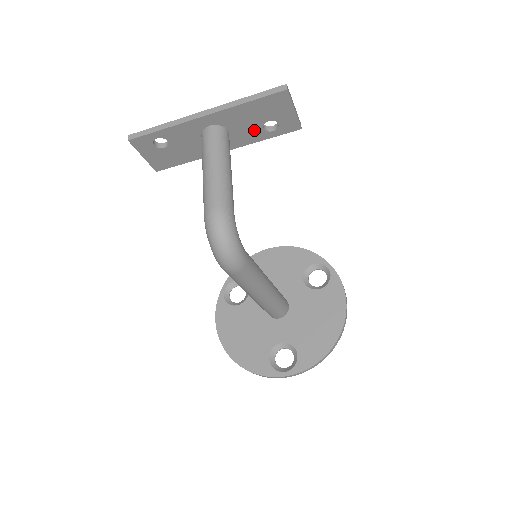
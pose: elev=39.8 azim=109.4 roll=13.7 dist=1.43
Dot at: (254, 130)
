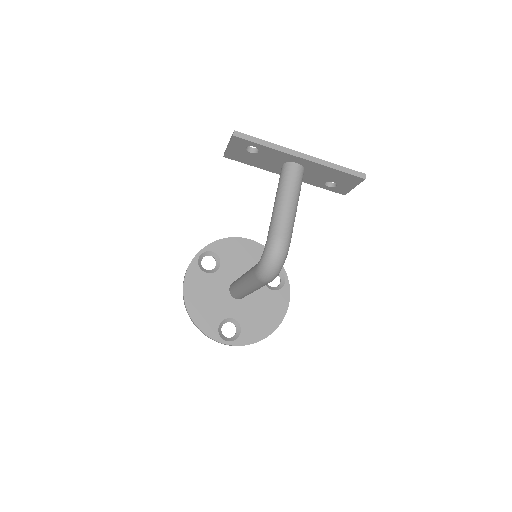
Dot at: (319, 180)
